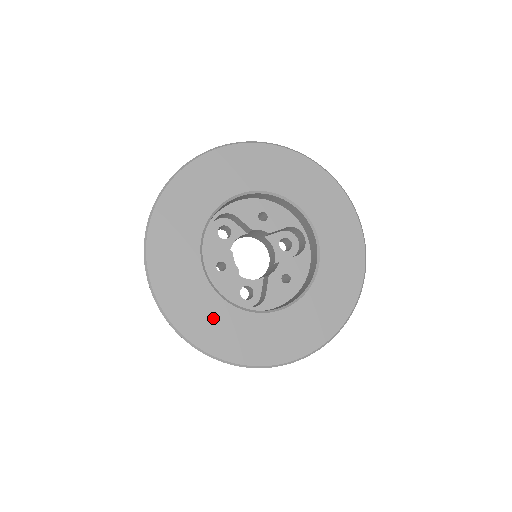
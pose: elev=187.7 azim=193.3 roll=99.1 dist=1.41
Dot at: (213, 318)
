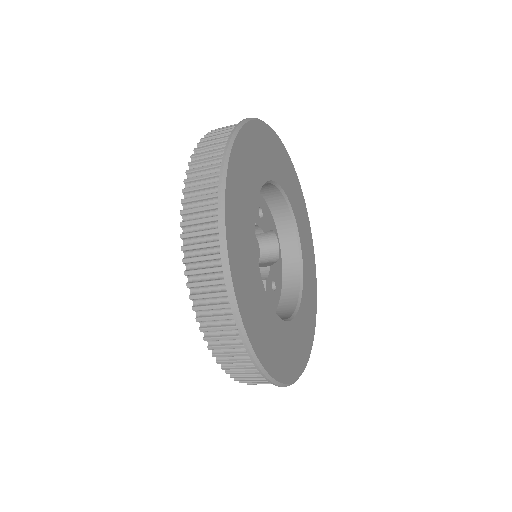
Dot at: (266, 325)
